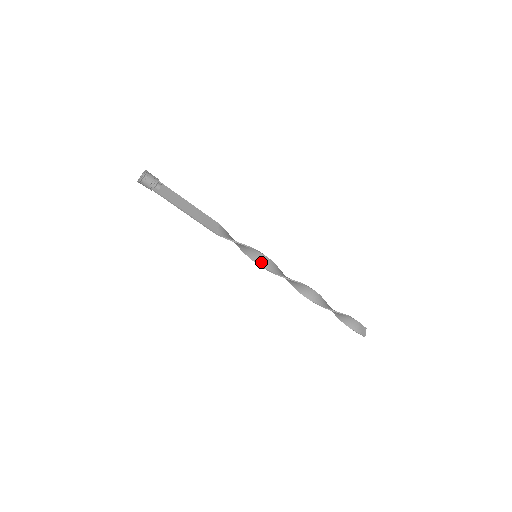
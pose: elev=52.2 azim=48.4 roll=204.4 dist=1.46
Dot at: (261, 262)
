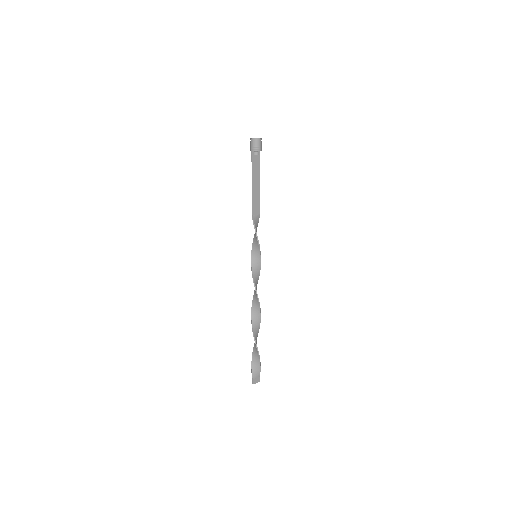
Dot at: (254, 263)
